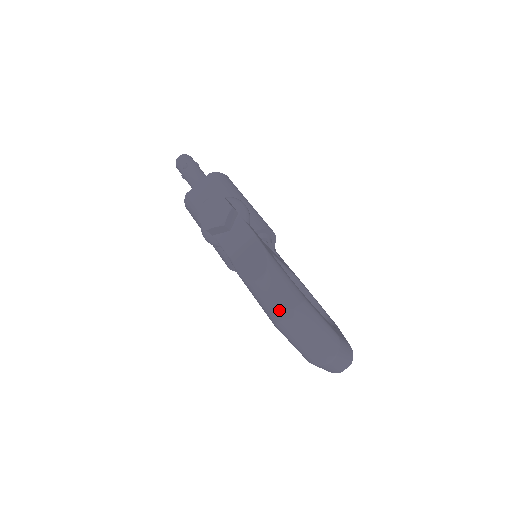
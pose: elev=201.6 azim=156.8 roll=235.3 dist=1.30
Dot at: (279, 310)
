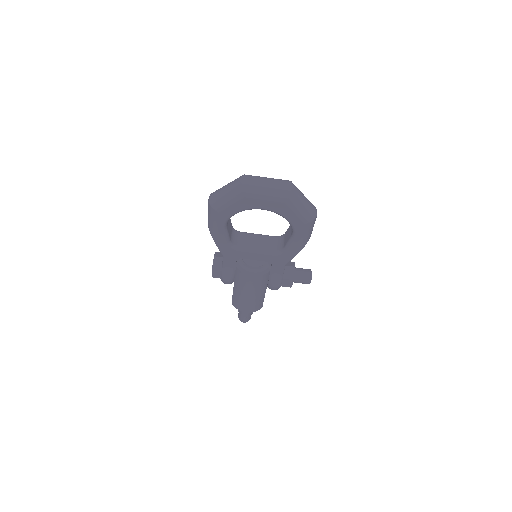
Dot at: (208, 204)
